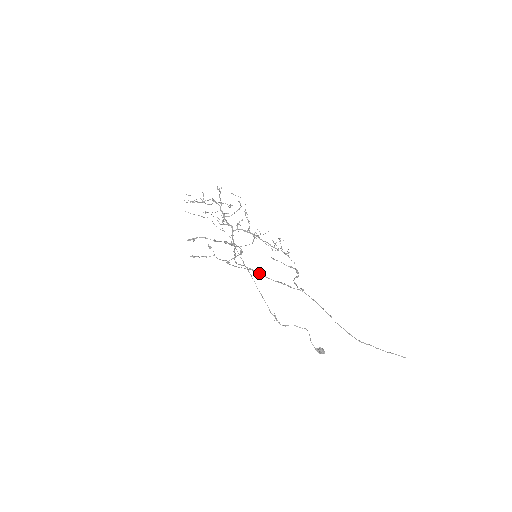
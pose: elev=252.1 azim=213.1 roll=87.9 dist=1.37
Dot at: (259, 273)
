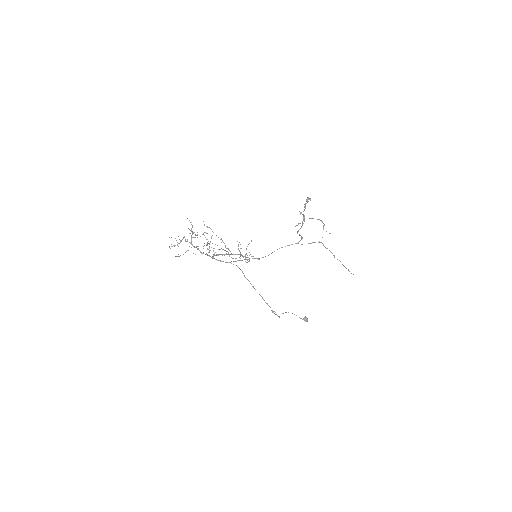
Dot at: (298, 243)
